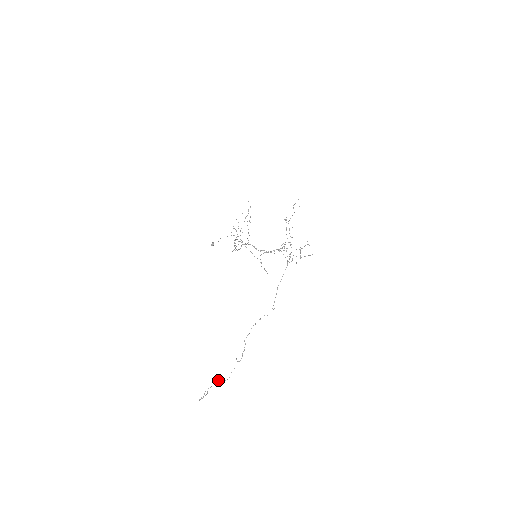
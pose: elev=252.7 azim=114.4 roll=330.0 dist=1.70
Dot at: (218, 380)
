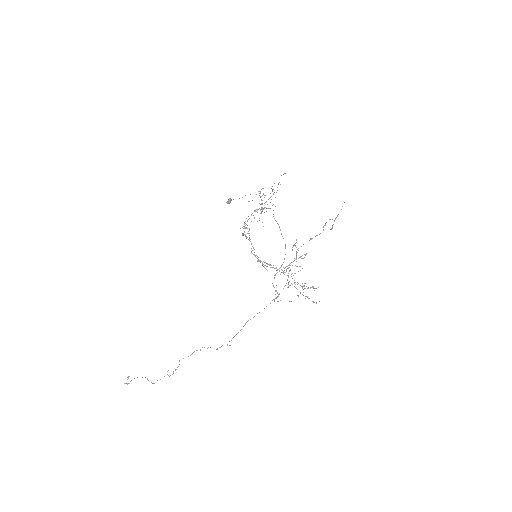
Dot at: occluded
